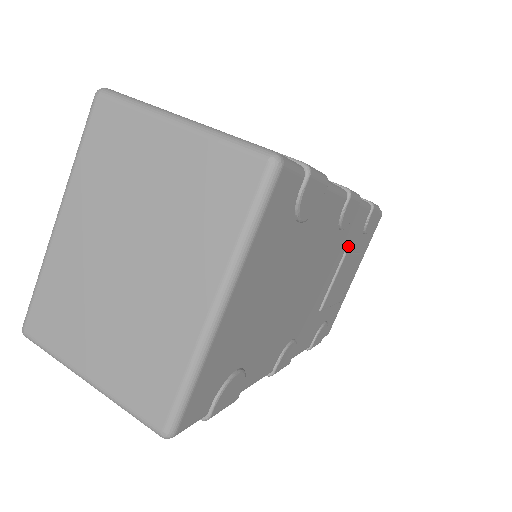
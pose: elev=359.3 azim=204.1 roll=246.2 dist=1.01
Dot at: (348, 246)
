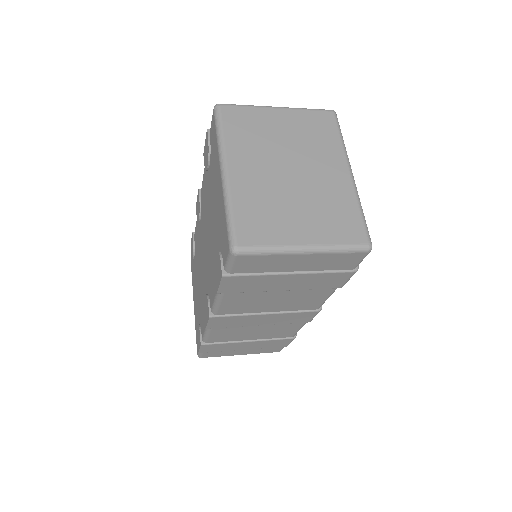
Dot at: occluded
